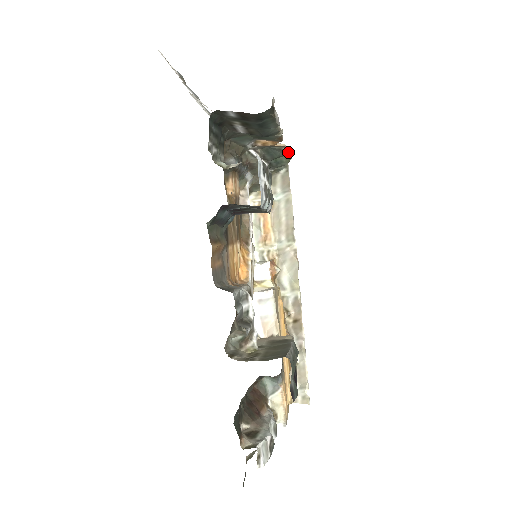
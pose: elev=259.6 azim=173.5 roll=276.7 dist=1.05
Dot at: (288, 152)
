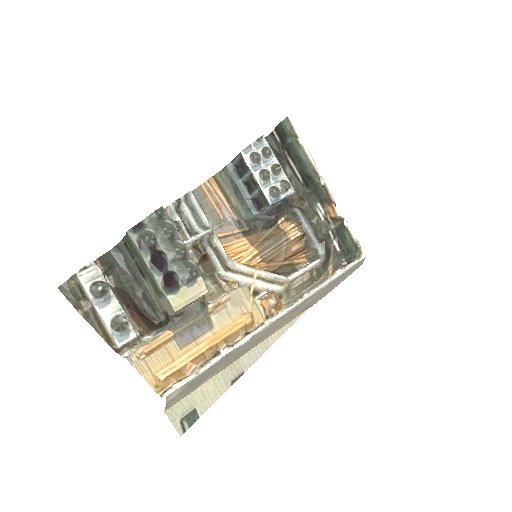
Dot at: (357, 240)
